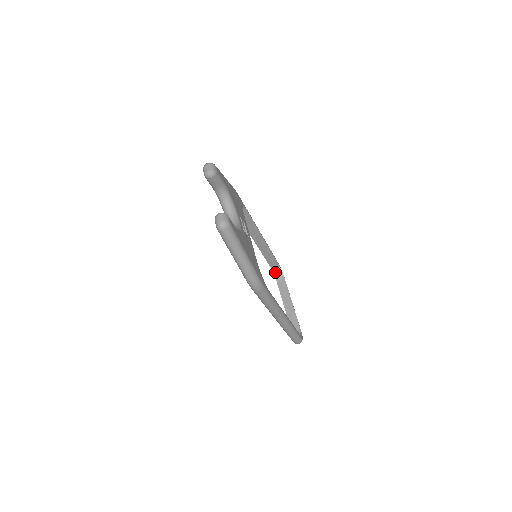
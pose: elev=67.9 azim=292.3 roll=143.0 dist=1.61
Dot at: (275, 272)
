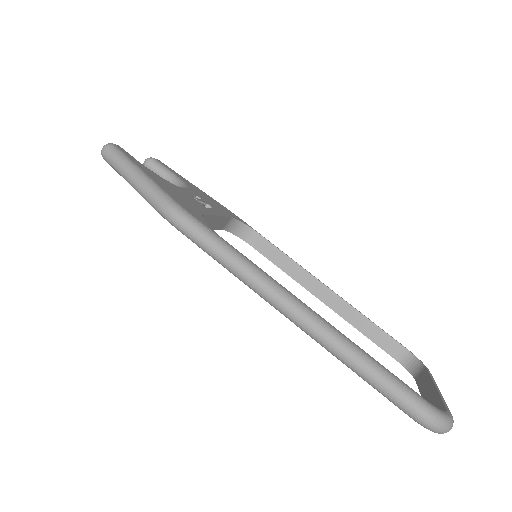
Dot at: (408, 366)
